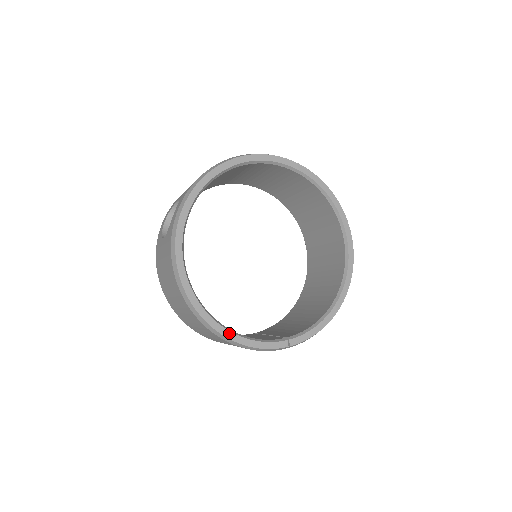
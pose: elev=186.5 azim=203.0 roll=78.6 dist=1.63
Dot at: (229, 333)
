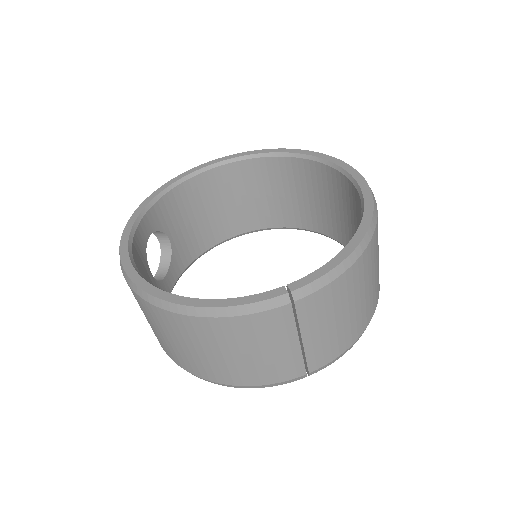
Dot at: (187, 300)
